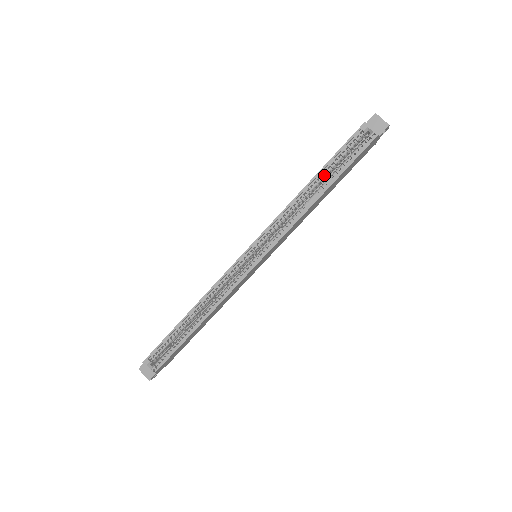
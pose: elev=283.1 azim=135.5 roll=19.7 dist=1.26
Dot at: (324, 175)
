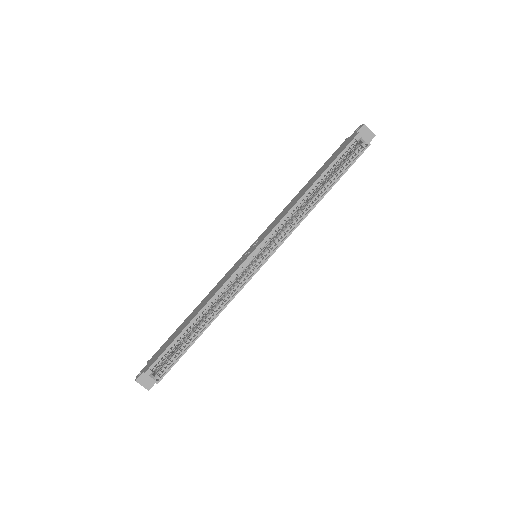
Dot at: (321, 179)
